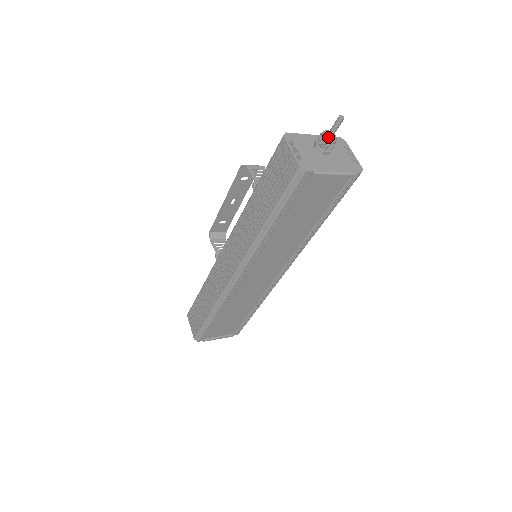
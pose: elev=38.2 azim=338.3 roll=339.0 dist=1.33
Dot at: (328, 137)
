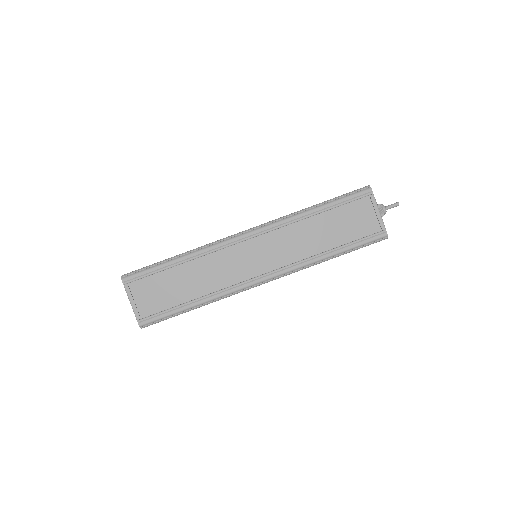
Dot at: occluded
